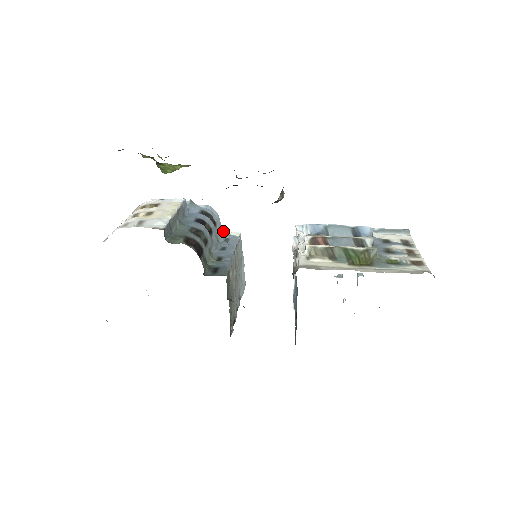
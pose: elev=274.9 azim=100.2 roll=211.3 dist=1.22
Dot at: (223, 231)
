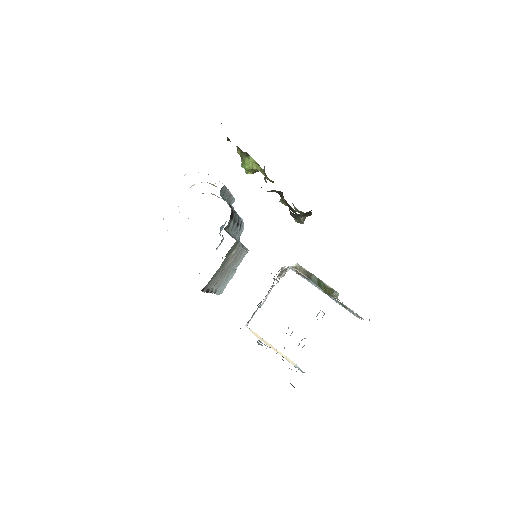
Dot at: (239, 240)
